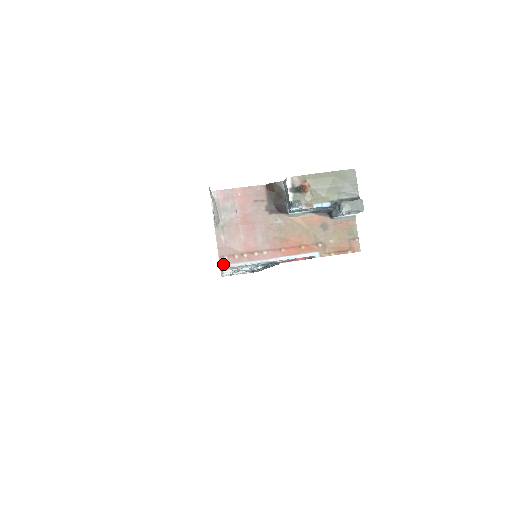
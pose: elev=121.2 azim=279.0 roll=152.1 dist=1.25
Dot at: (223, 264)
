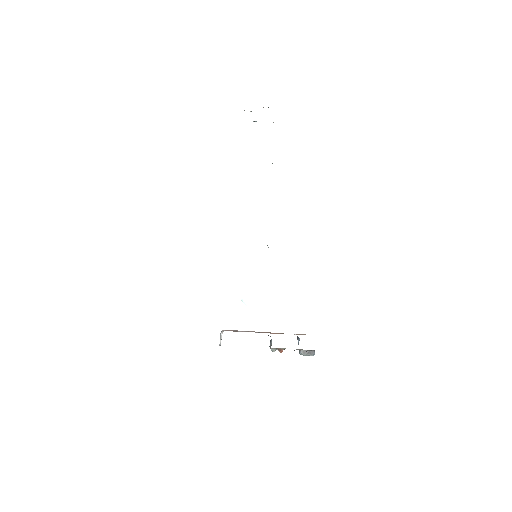
Dot at: occluded
